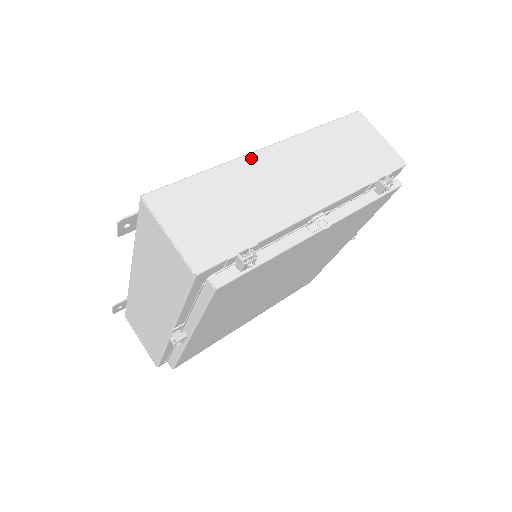
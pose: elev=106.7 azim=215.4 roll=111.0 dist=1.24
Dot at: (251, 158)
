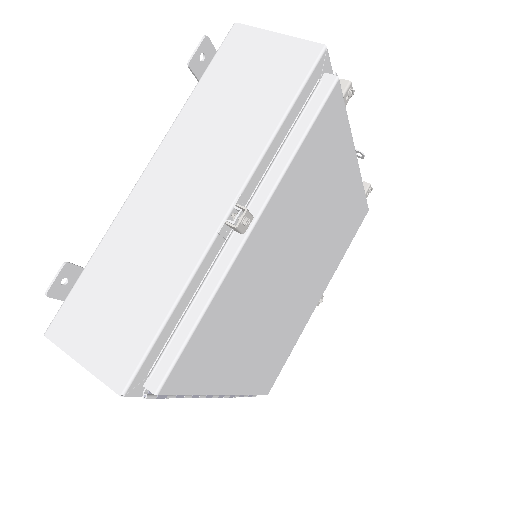
Dot at: occluded
